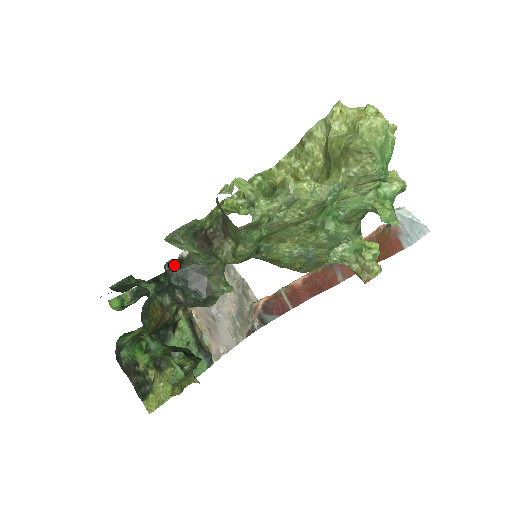
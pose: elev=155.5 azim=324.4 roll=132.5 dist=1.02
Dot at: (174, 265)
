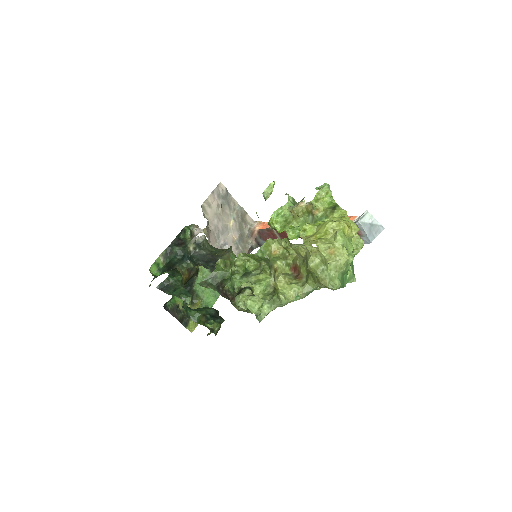
Dot at: (194, 250)
